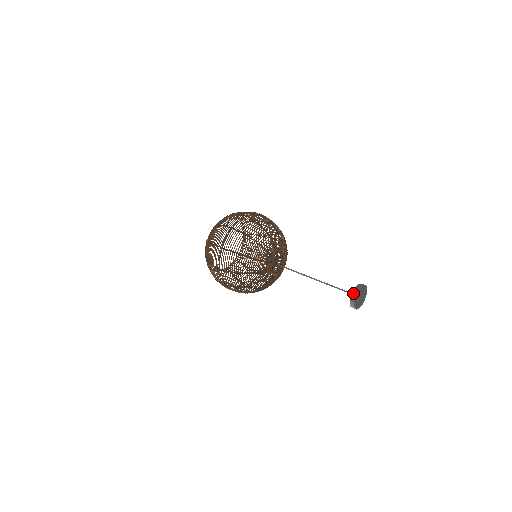
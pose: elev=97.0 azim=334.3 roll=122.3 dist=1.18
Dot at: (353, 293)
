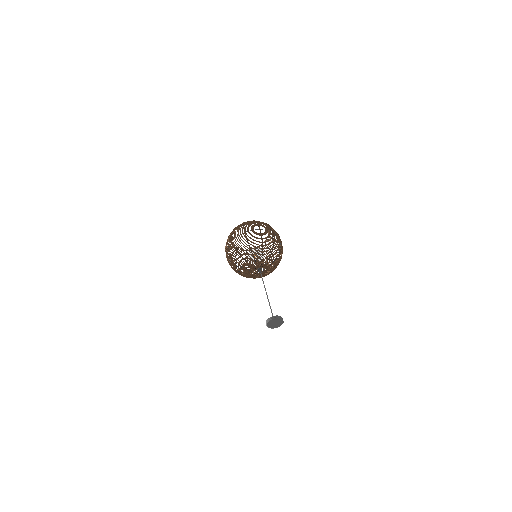
Dot at: (274, 316)
